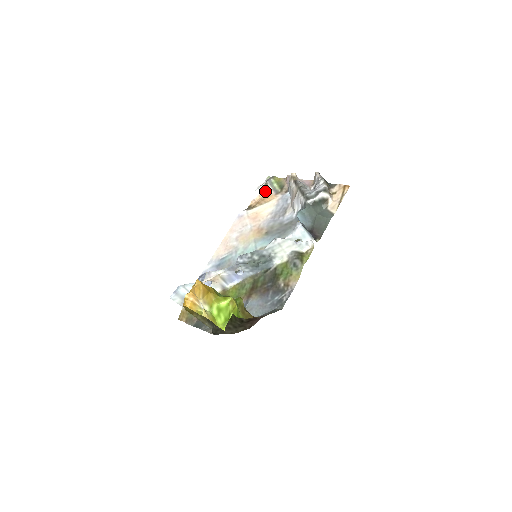
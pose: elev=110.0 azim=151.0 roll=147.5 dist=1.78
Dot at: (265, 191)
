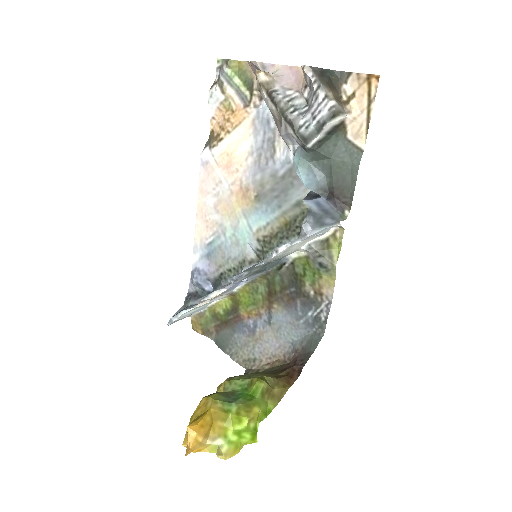
Dot at: (224, 99)
